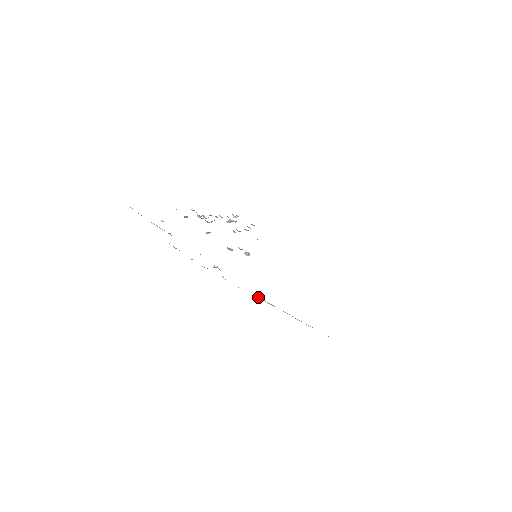
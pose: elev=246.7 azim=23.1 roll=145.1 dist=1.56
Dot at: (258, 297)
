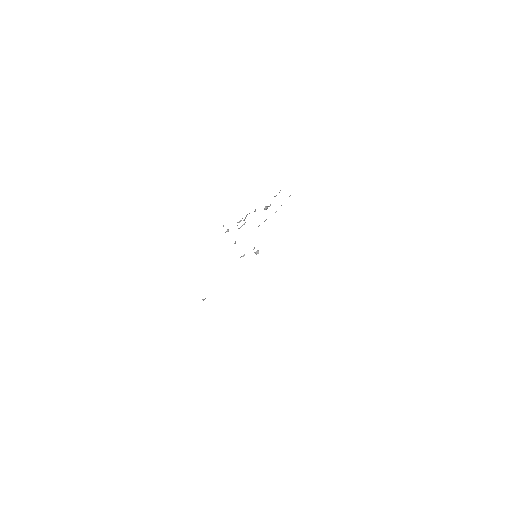
Dot at: occluded
